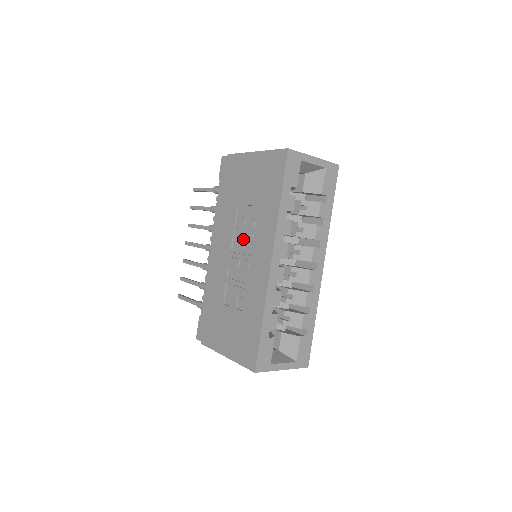
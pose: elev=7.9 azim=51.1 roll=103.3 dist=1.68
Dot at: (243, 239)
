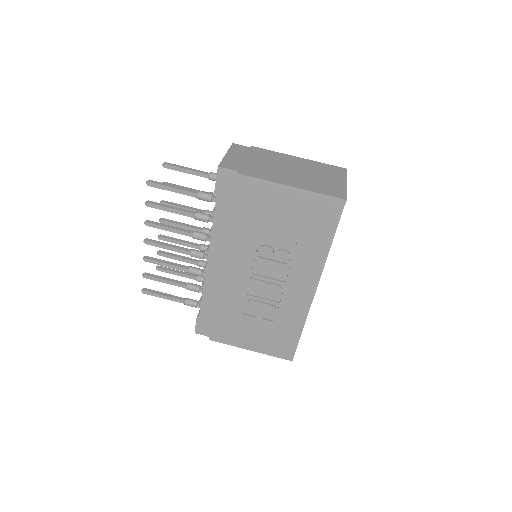
Dot at: (273, 267)
